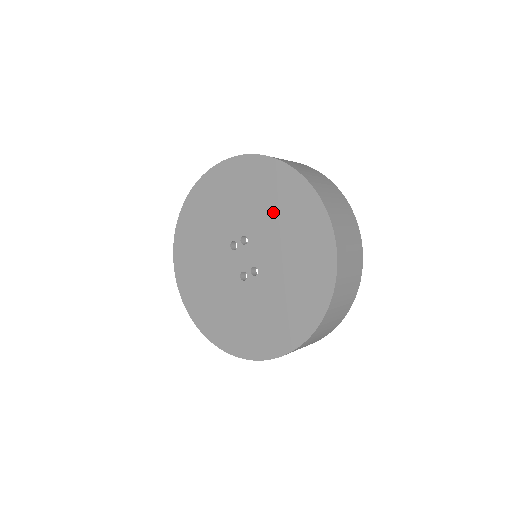
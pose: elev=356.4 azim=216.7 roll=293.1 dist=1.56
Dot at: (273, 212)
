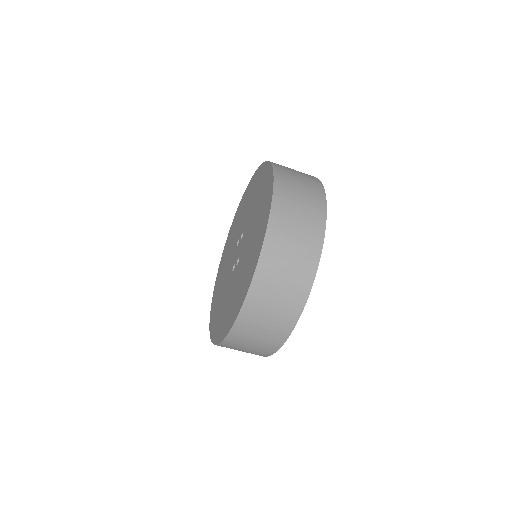
Dot at: (256, 206)
